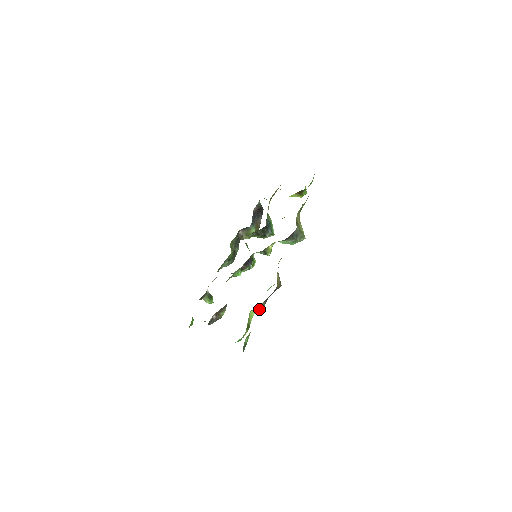
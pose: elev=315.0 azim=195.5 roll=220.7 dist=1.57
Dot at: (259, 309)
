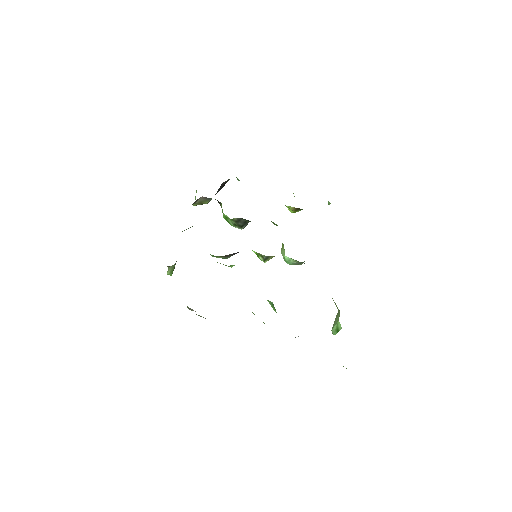
Dot at: occluded
